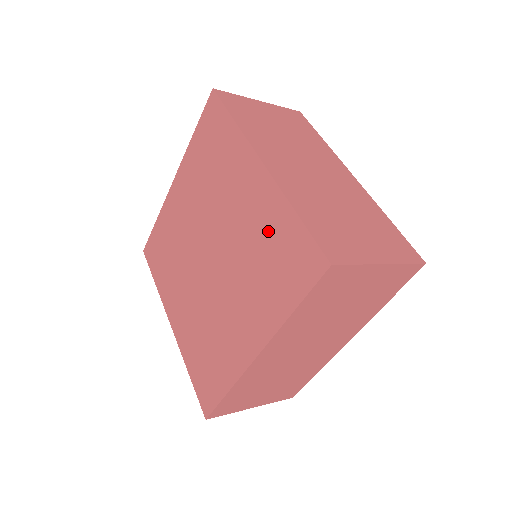
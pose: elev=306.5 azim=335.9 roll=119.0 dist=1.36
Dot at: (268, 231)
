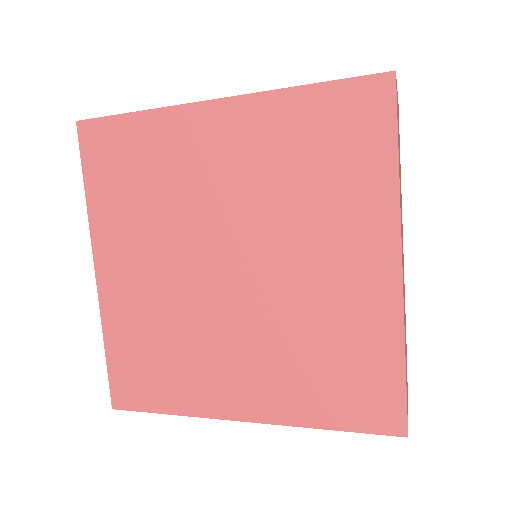
Dot at: (289, 141)
